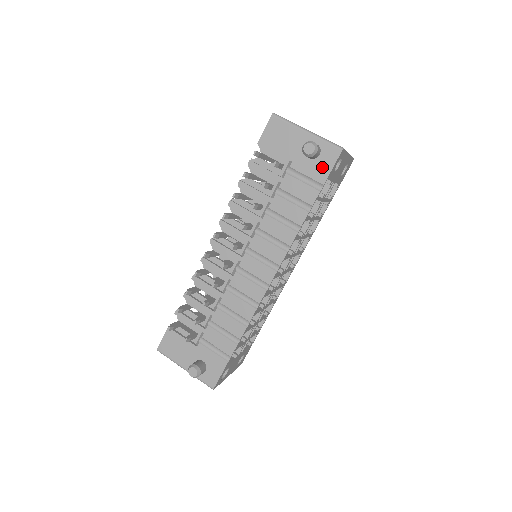
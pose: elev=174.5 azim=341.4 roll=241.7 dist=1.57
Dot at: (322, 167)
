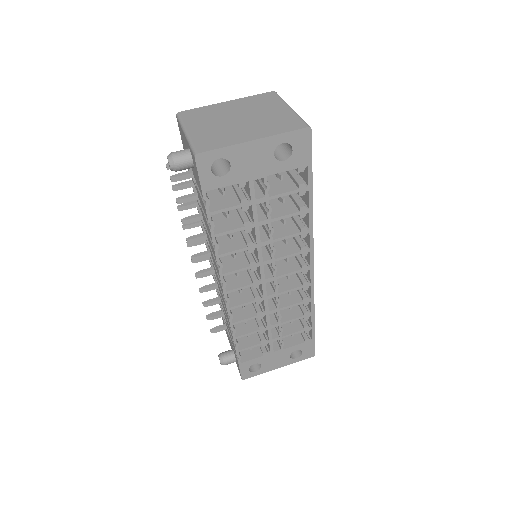
Dot at: (197, 178)
